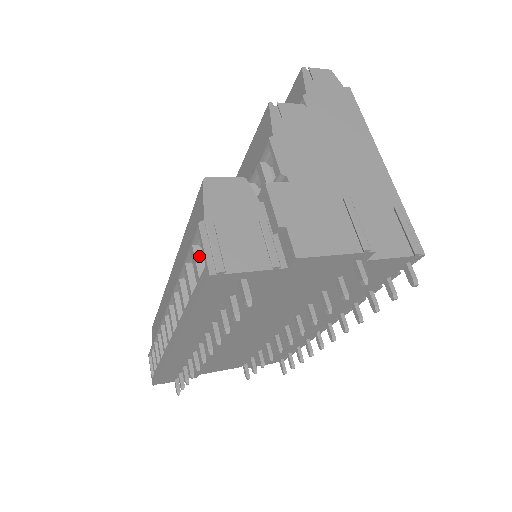
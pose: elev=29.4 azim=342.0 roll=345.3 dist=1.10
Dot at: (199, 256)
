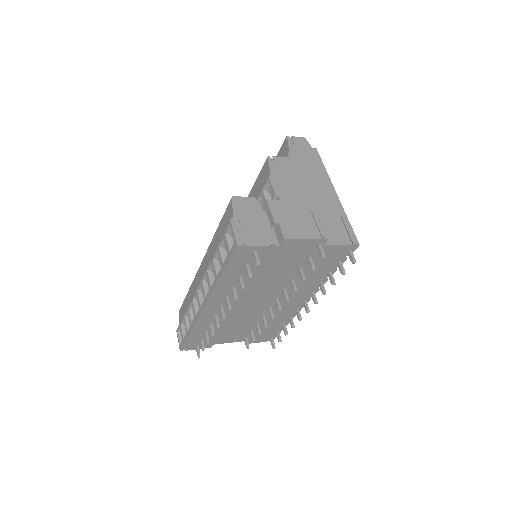
Dot at: (229, 239)
